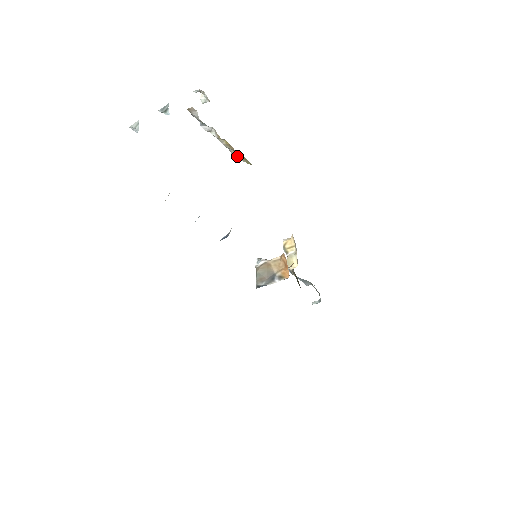
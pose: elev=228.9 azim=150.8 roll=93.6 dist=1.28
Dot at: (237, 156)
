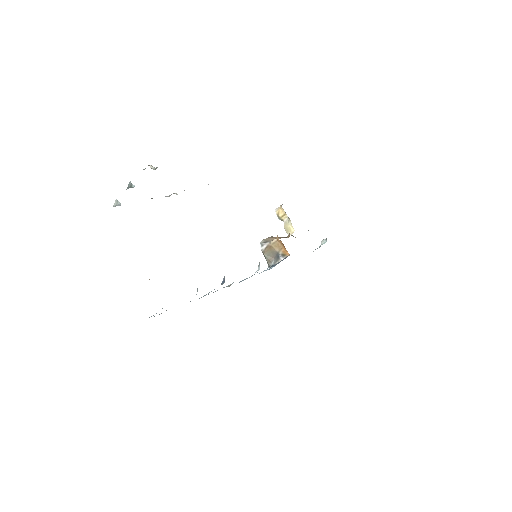
Dot at: occluded
